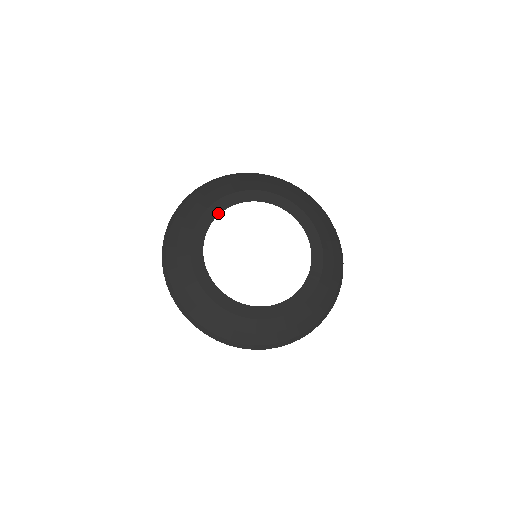
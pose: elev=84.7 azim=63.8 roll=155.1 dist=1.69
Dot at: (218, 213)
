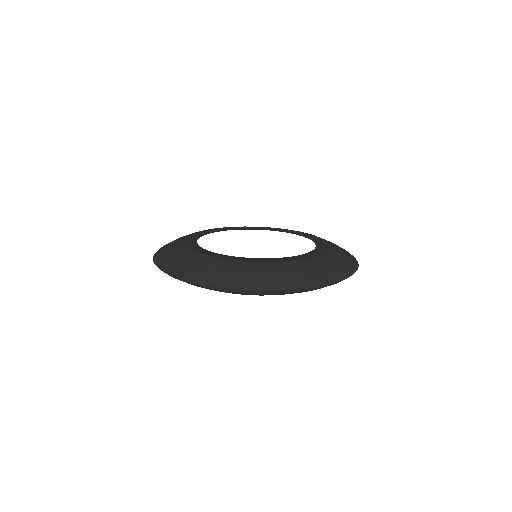
Dot at: (203, 235)
